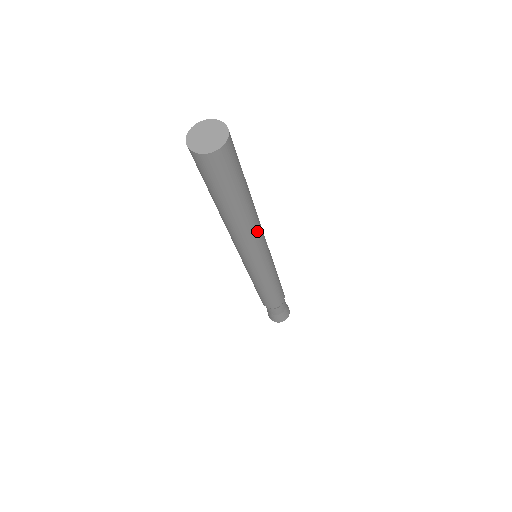
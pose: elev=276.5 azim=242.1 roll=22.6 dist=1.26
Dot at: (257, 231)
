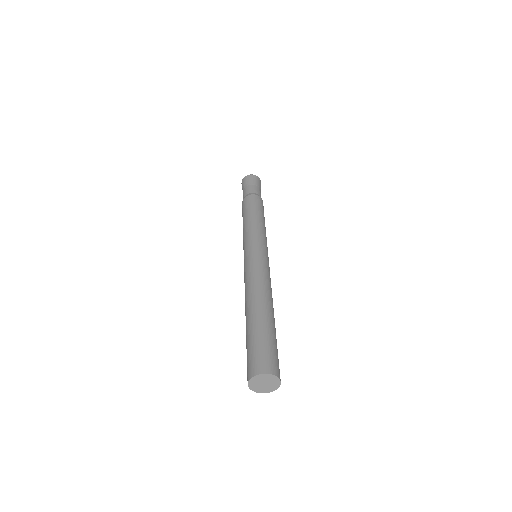
Dot at: occluded
